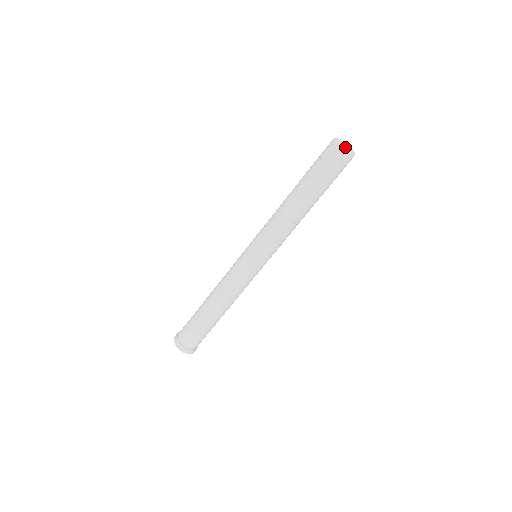
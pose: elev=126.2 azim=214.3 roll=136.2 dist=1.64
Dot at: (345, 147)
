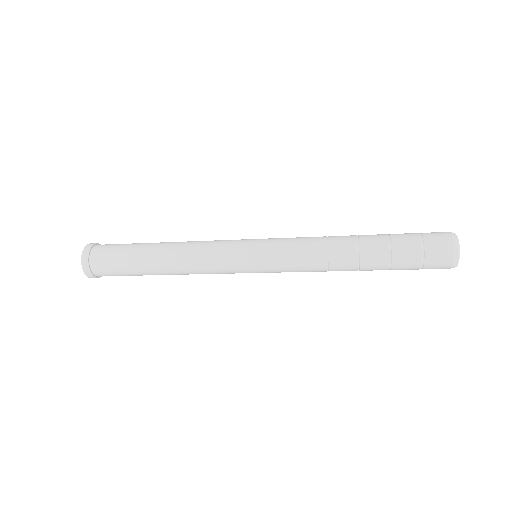
Dot at: (457, 260)
